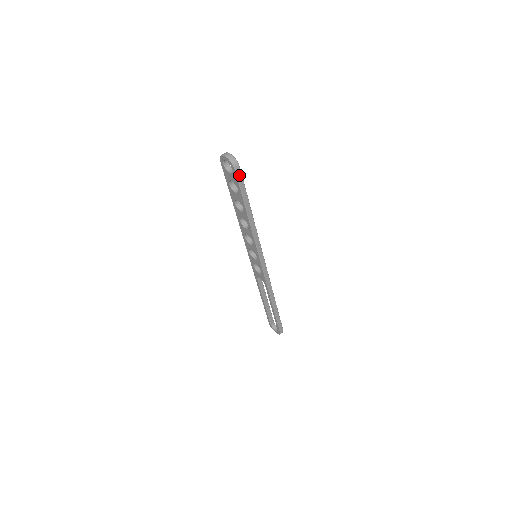
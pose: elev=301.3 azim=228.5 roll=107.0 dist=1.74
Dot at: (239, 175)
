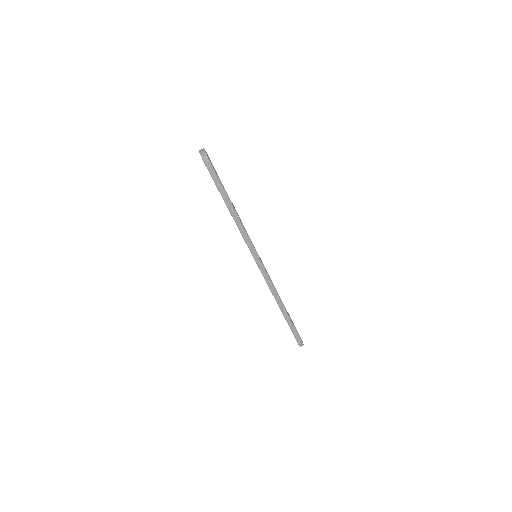
Dot at: (211, 170)
